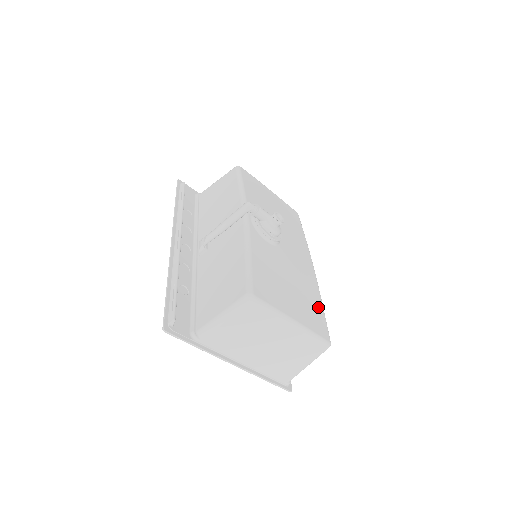
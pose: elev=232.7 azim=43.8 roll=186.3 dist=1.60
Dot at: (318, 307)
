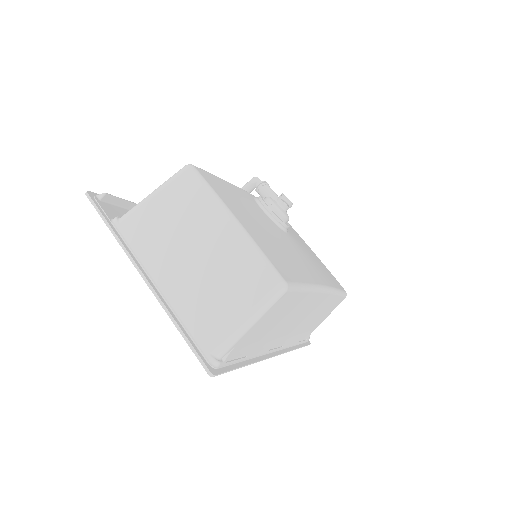
Dot at: (296, 273)
